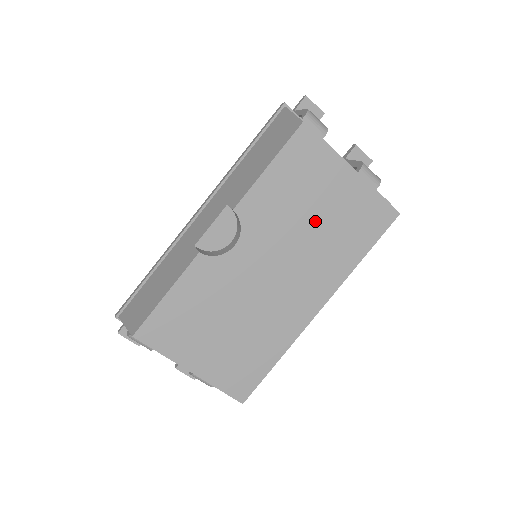
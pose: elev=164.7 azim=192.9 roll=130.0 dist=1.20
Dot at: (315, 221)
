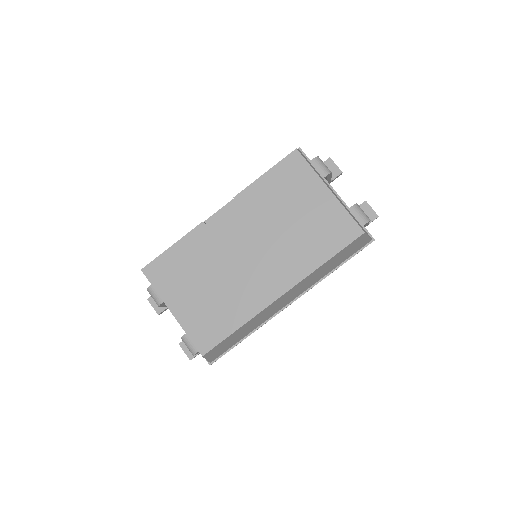
Dot at: (292, 221)
